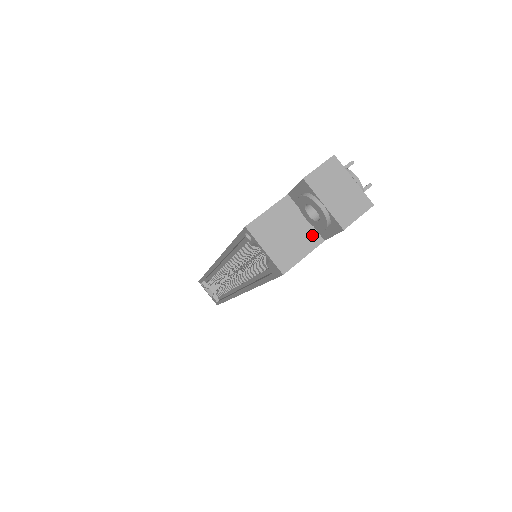
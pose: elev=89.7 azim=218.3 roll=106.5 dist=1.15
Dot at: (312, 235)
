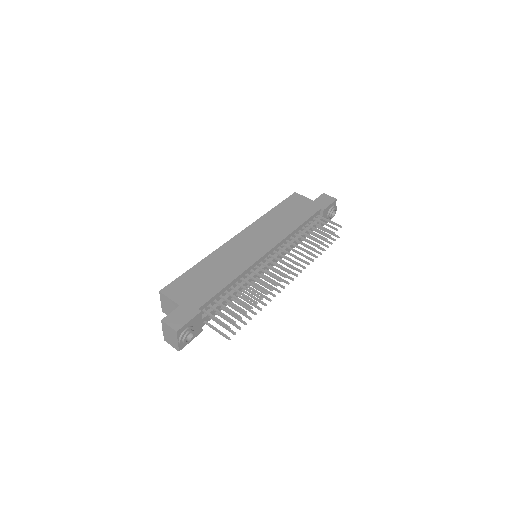
Dot at: occluded
